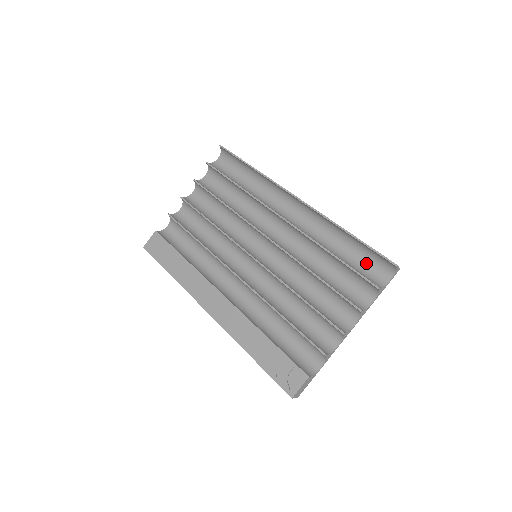
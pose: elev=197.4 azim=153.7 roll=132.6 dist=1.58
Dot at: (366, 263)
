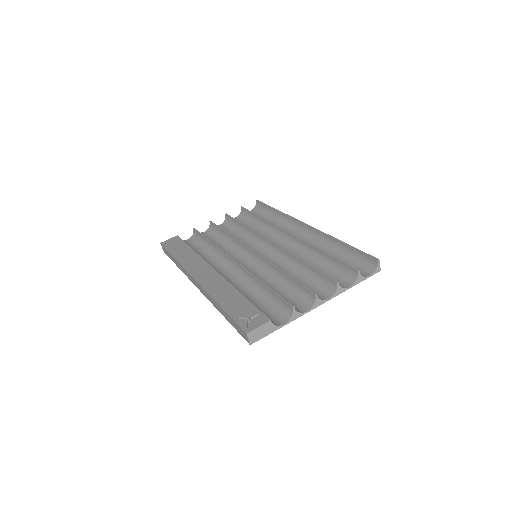
Dot at: (352, 265)
